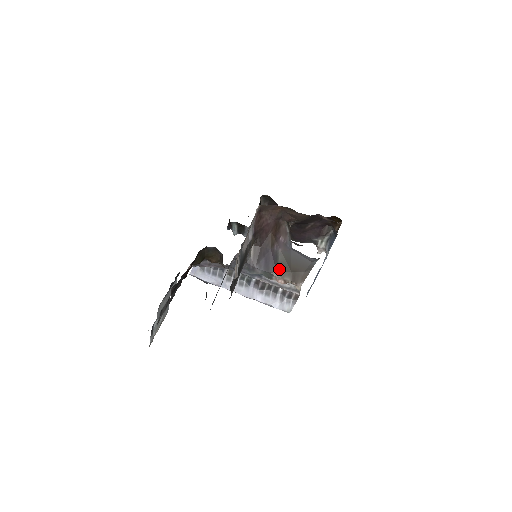
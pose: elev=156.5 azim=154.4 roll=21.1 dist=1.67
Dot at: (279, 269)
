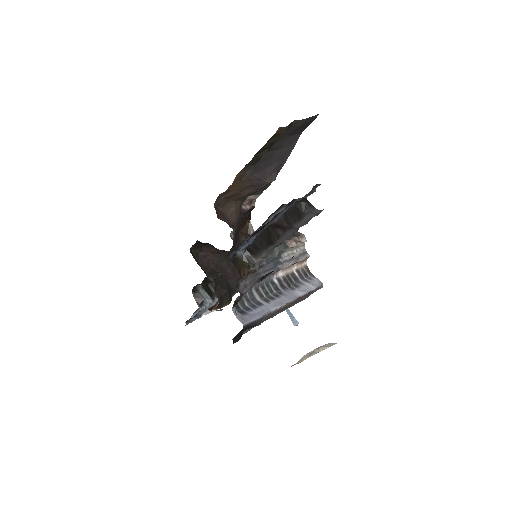
Dot at: occluded
